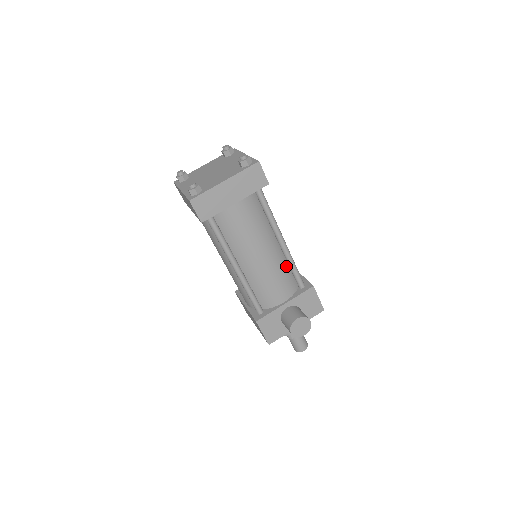
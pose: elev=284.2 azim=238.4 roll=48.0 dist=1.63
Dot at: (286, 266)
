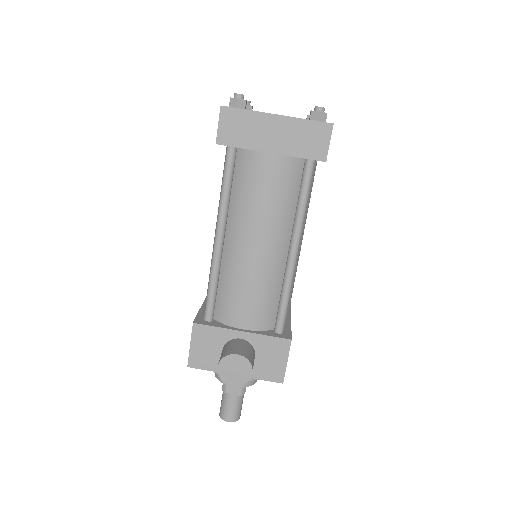
Dot at: (278, 288)
